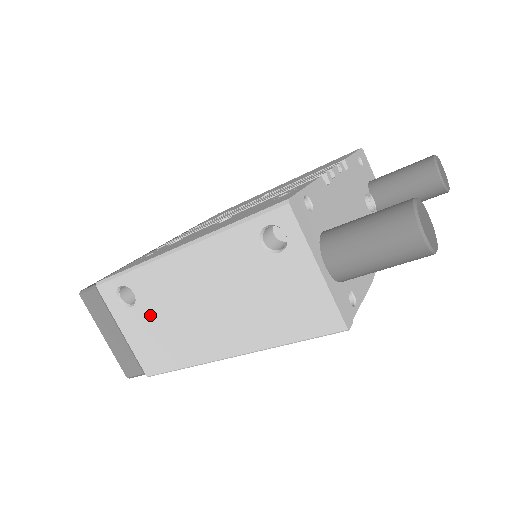
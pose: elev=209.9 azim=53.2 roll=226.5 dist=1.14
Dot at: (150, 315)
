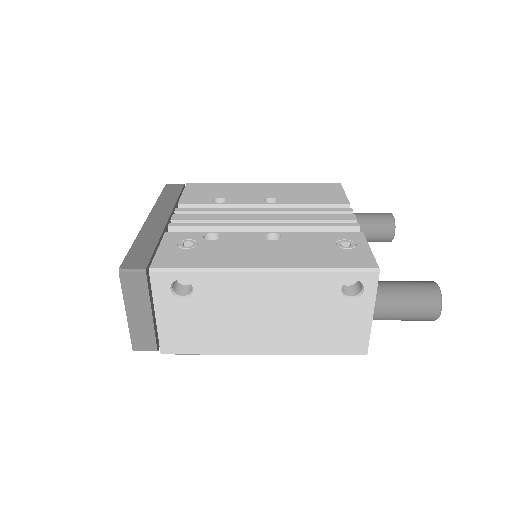
Dot at: (200, 310)
